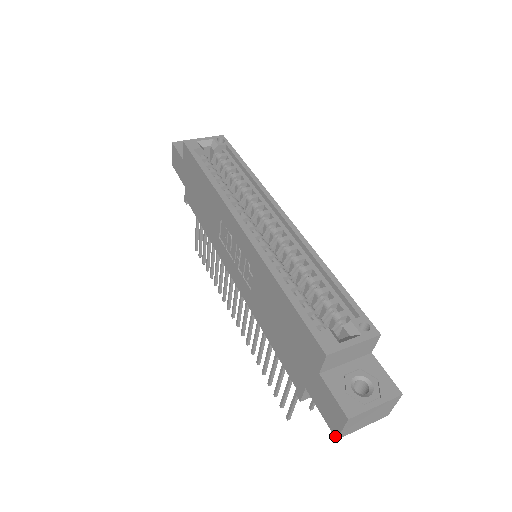
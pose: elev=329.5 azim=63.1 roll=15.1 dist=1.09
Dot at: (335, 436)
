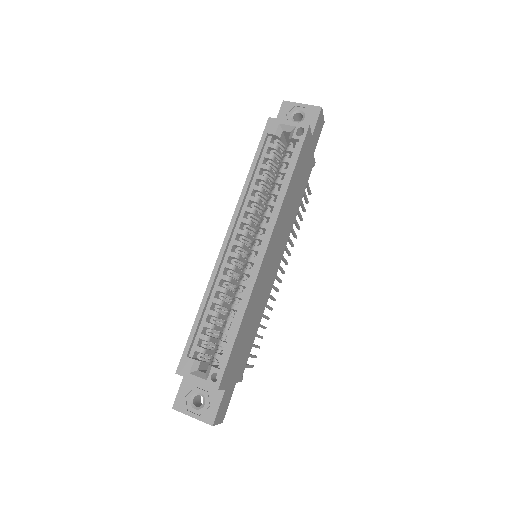
Dot at: occluded
